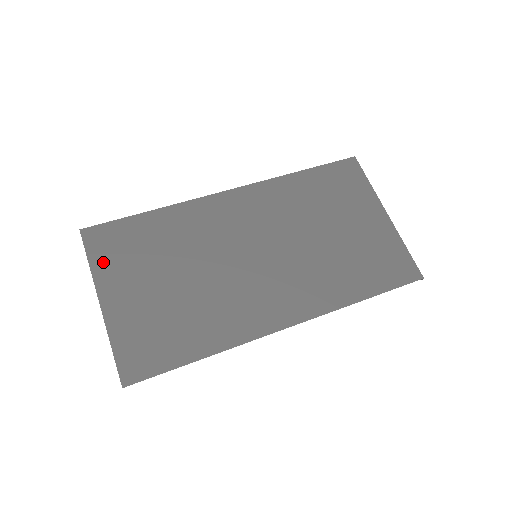
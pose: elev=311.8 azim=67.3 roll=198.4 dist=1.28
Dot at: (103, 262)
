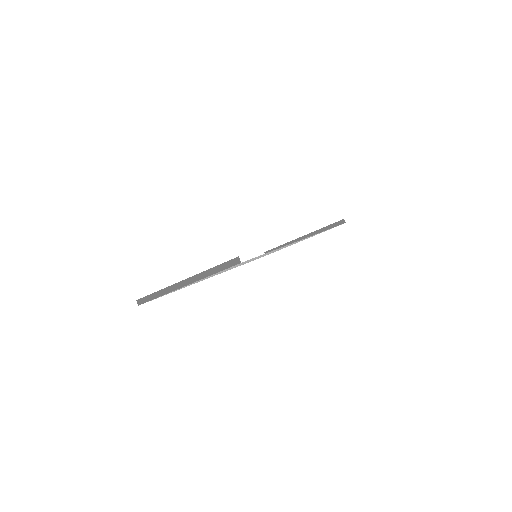
Dot at: occluded
